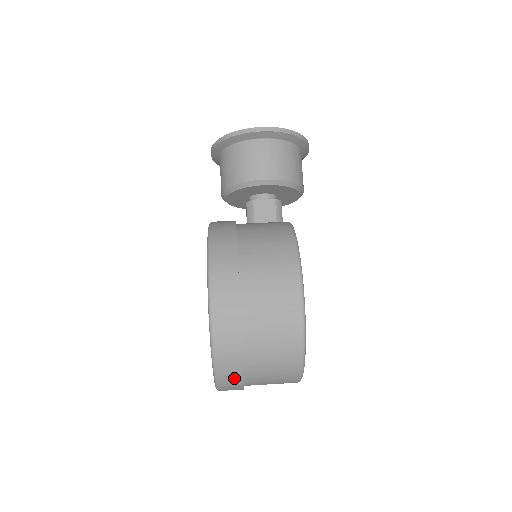
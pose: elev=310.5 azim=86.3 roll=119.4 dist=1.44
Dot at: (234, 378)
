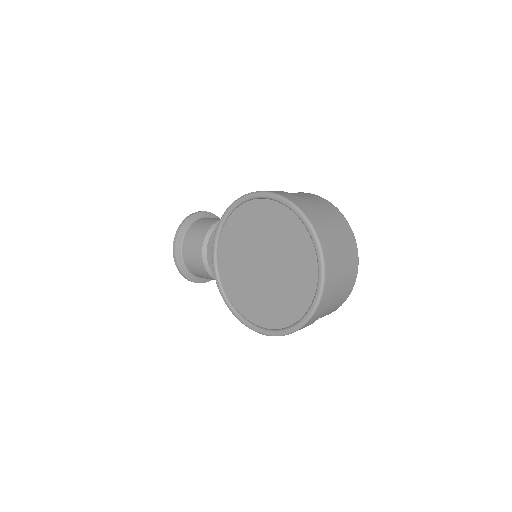
Dot at: (322, 227)
